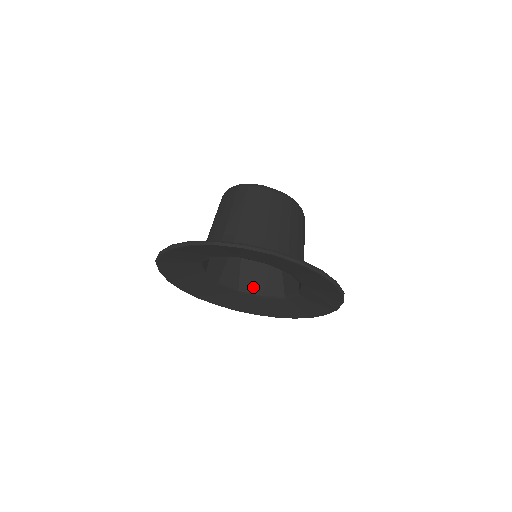
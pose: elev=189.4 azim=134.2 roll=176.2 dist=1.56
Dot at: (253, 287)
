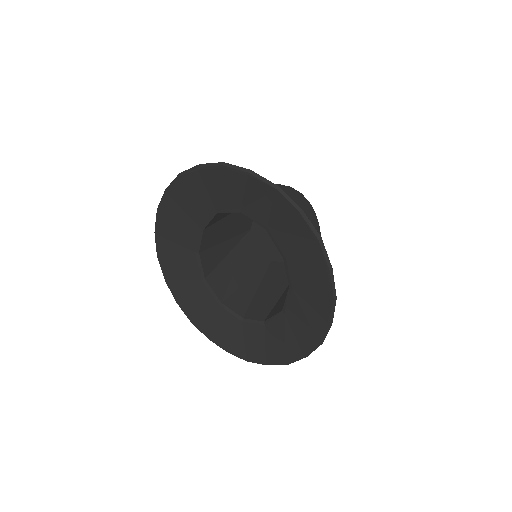
Dot at: (219, 288)
